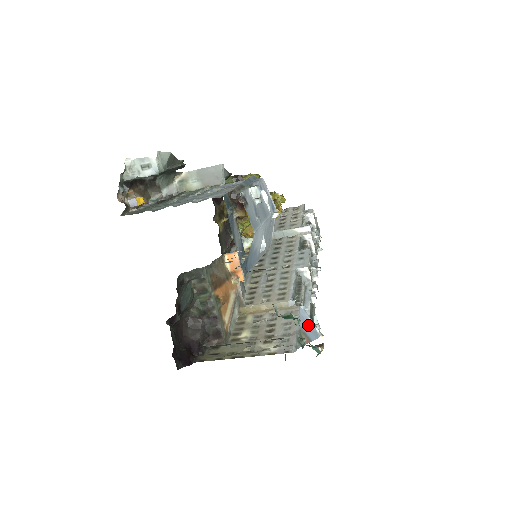
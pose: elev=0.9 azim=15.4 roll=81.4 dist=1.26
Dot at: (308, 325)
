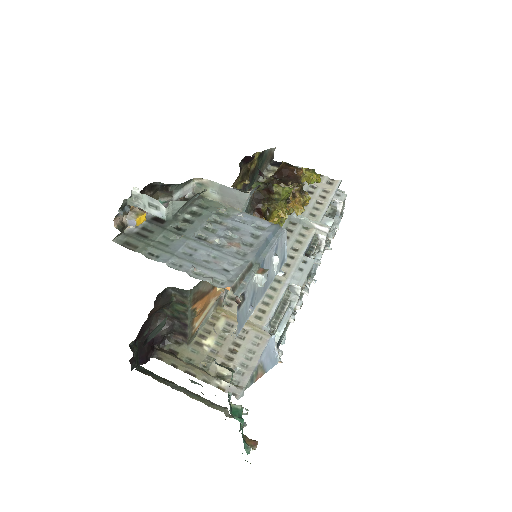
Dot at: (271, 354)
